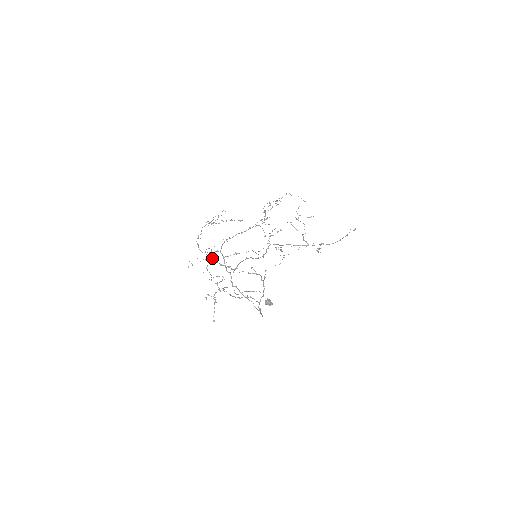
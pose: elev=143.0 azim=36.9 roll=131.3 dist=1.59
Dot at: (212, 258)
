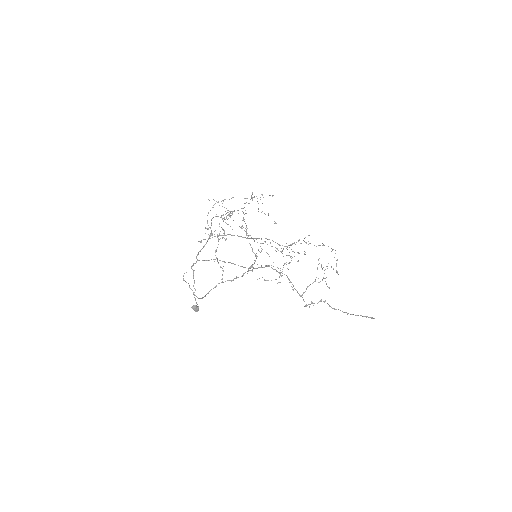
Dot at: (230, 216)
